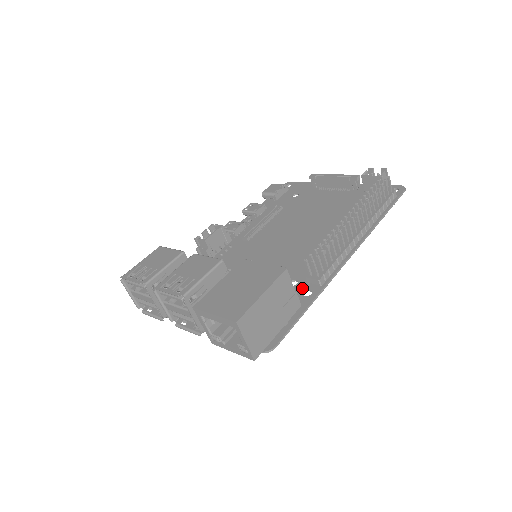
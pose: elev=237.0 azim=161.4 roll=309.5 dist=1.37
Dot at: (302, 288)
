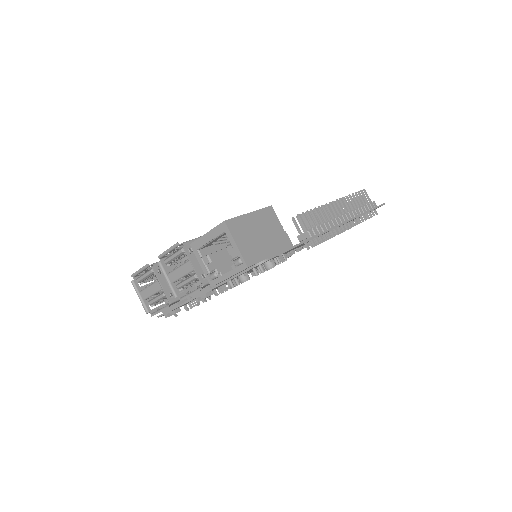
Dot at: occluded
